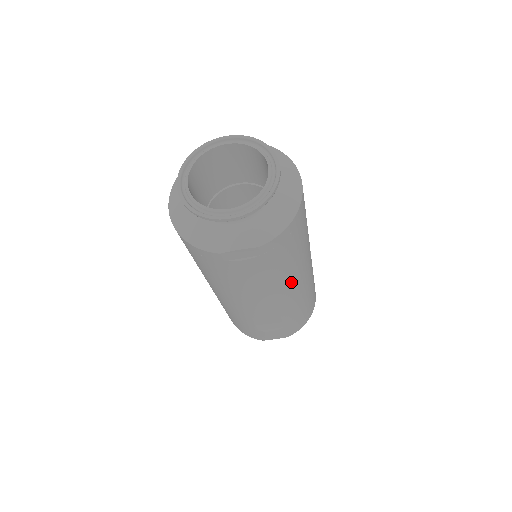
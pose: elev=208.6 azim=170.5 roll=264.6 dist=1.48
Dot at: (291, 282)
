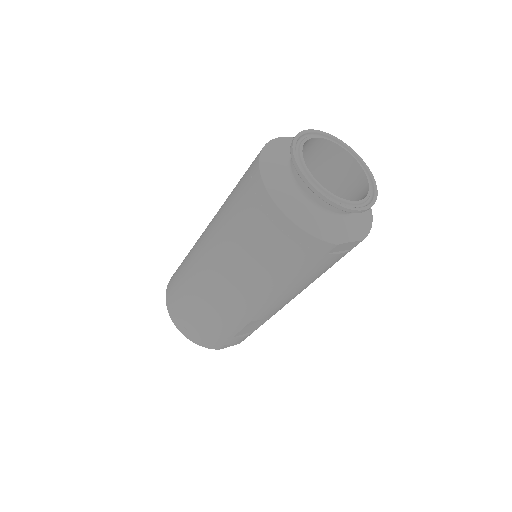
Dot at: occluded
